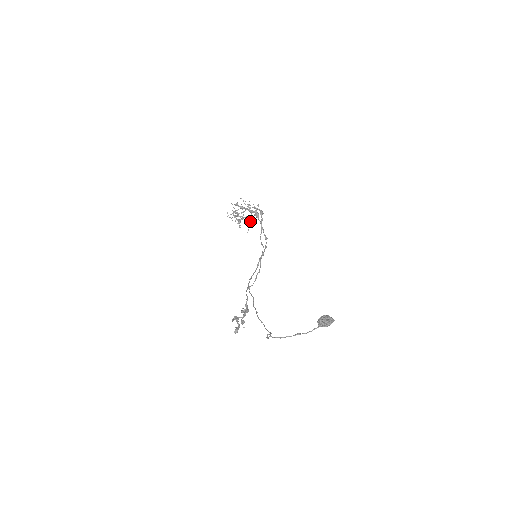
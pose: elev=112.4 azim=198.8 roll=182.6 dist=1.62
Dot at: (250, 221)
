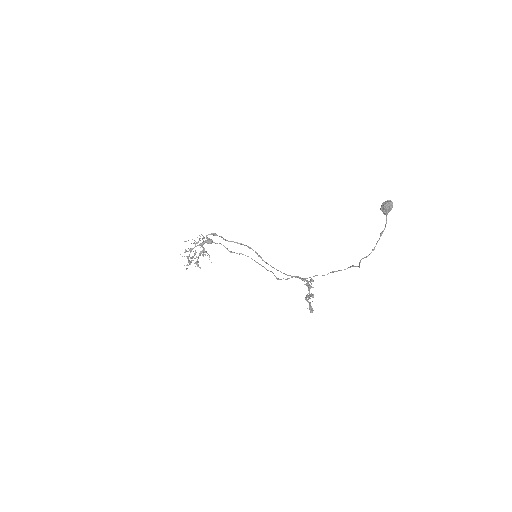
Dot at: occluded
